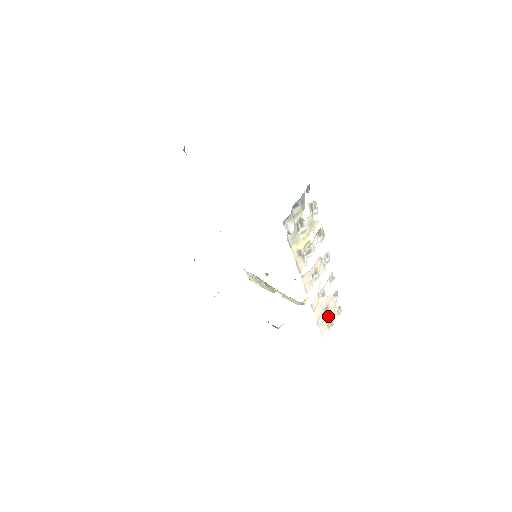
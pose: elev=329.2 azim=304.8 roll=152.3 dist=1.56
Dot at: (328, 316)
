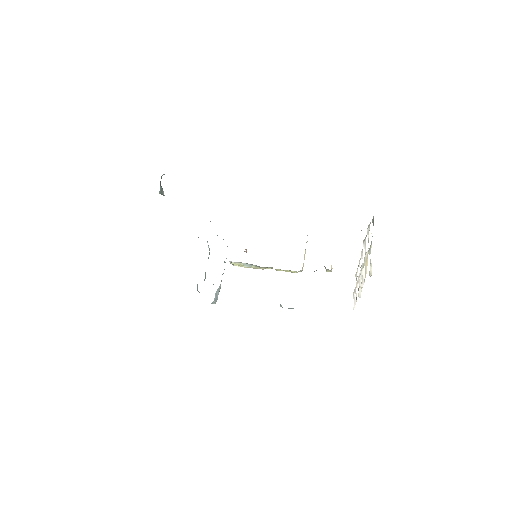
Dot at: occluded
